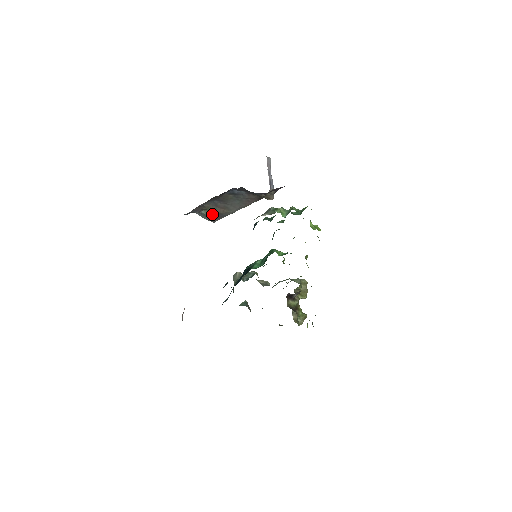
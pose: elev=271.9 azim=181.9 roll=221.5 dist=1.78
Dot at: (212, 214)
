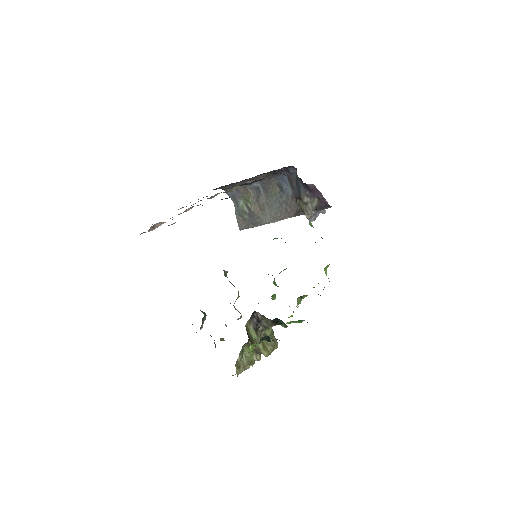
Dot at: (247, 210)
